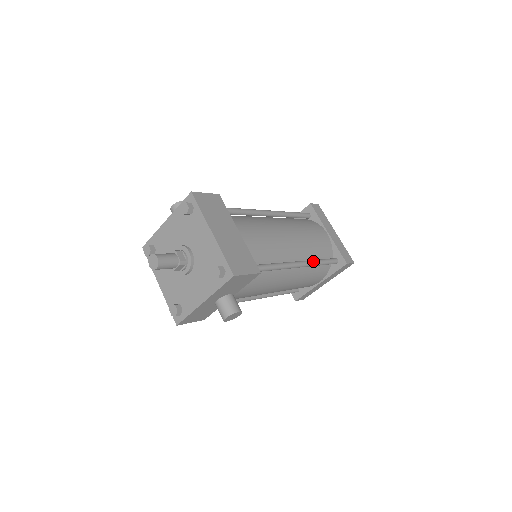
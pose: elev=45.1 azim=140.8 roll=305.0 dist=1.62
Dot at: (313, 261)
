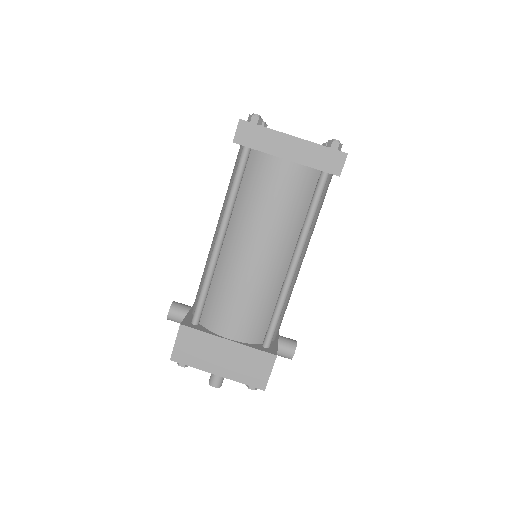
Dot at: (303, 235)
